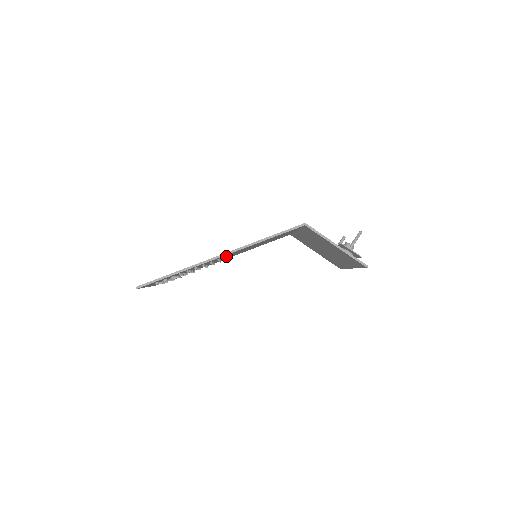
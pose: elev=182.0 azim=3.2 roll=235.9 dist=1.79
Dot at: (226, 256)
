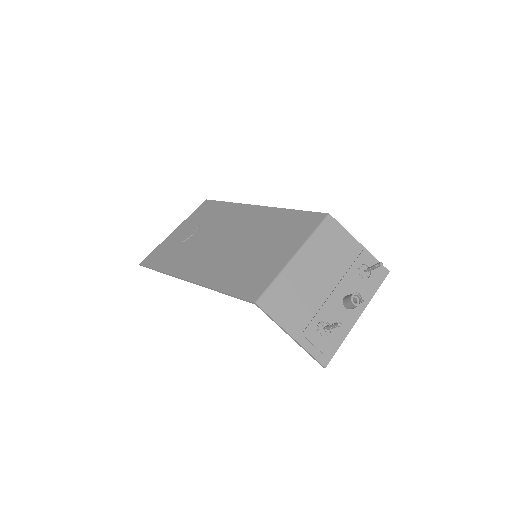
Dot at: (204, 270)
